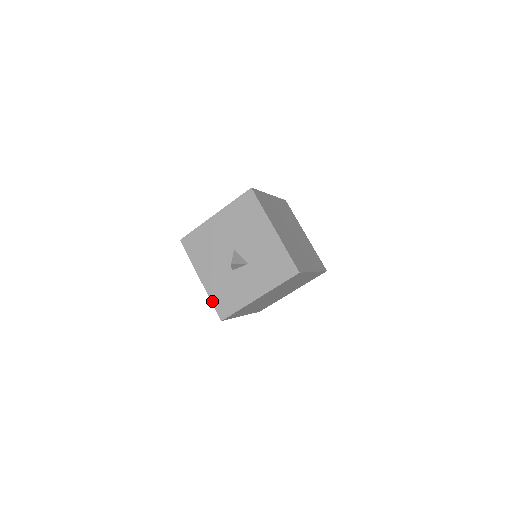
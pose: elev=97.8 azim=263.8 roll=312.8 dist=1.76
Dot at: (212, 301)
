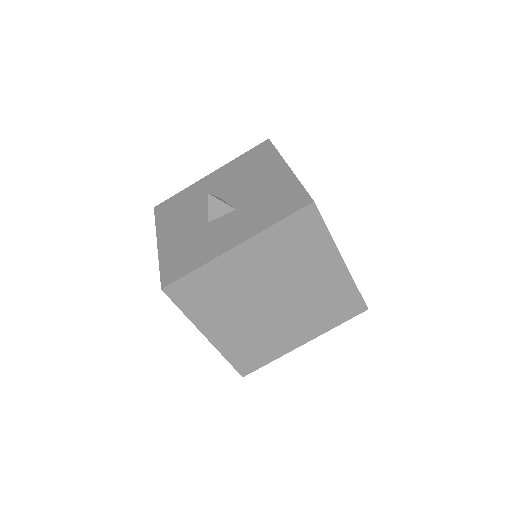
Dot at: (161, 265)
